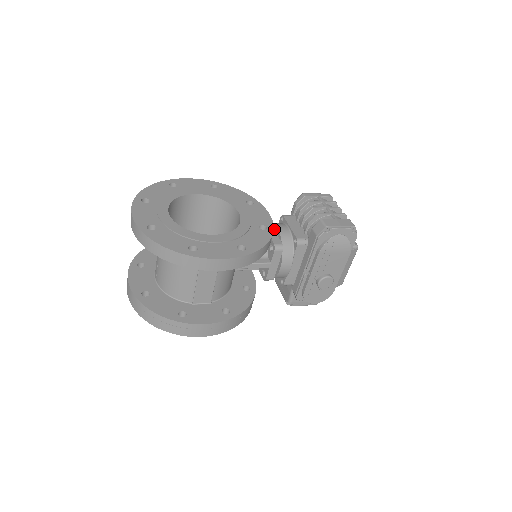
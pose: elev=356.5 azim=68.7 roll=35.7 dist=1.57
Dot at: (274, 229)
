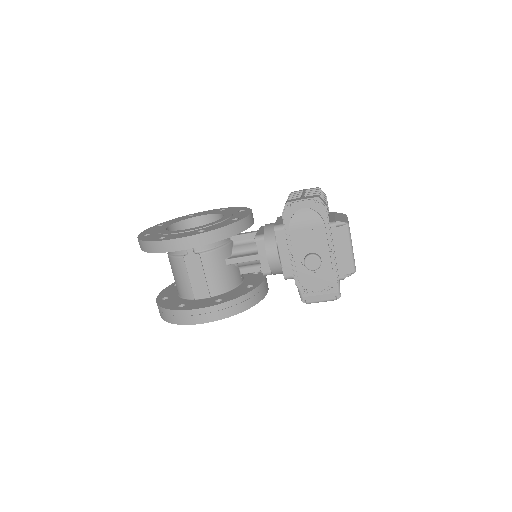
Dot at: occluded
